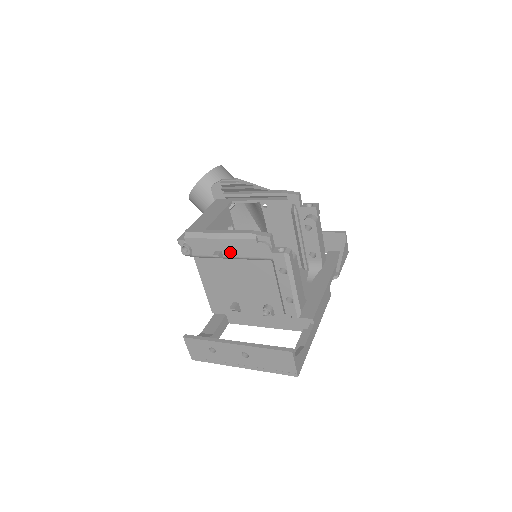
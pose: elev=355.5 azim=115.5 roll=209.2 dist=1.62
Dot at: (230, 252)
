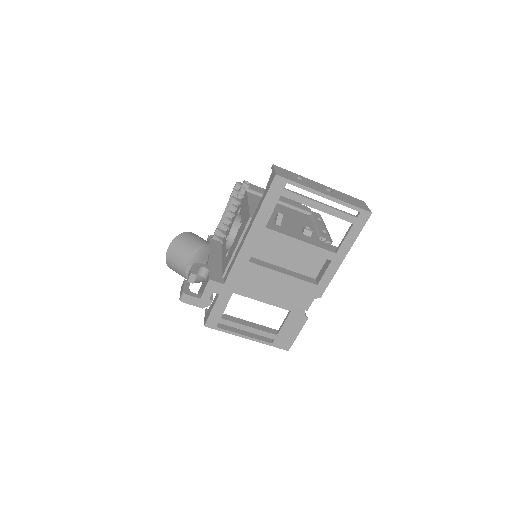
Dot at: (281, 199)
